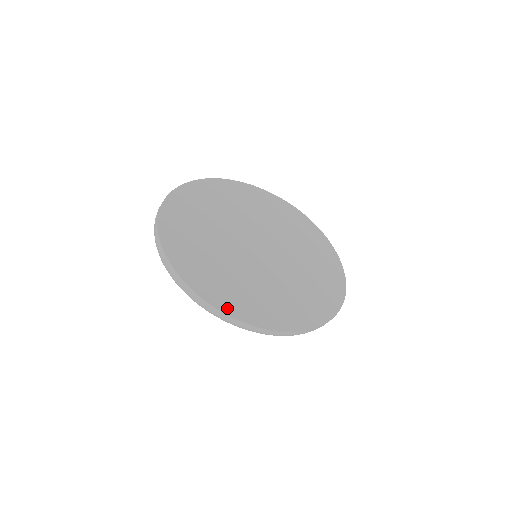
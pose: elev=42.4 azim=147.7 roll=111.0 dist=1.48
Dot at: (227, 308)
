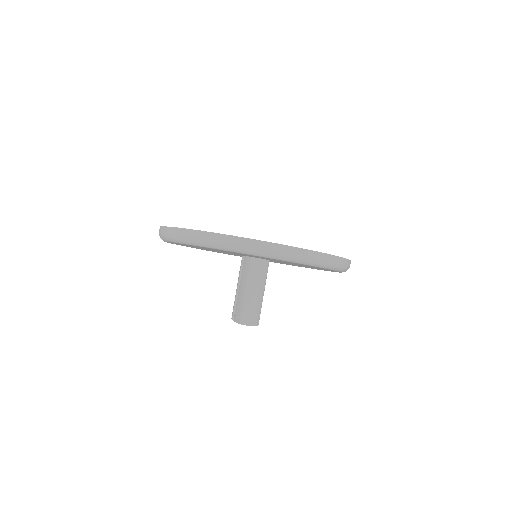
Dot at: occluded
